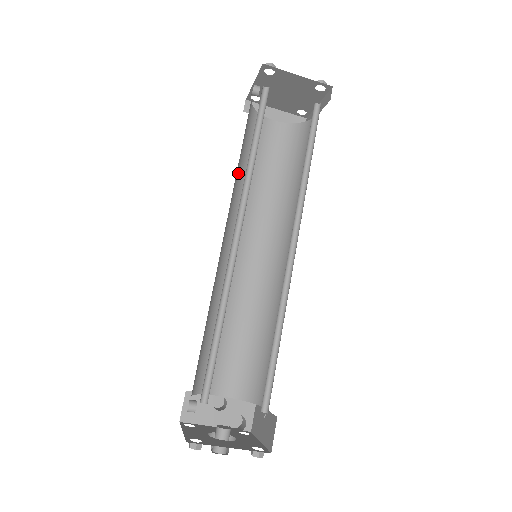
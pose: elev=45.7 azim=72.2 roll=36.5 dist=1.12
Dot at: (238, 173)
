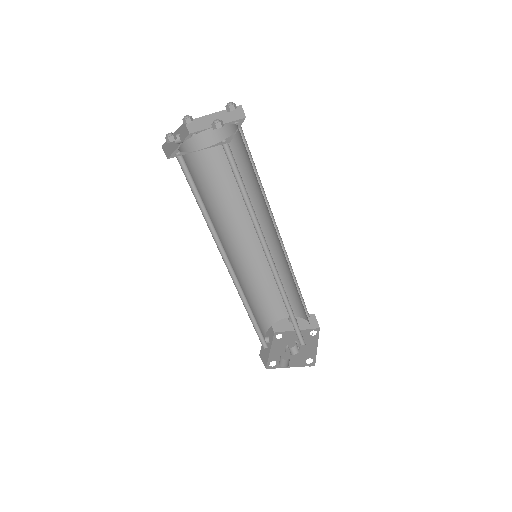
Dot at: (213, 198)
